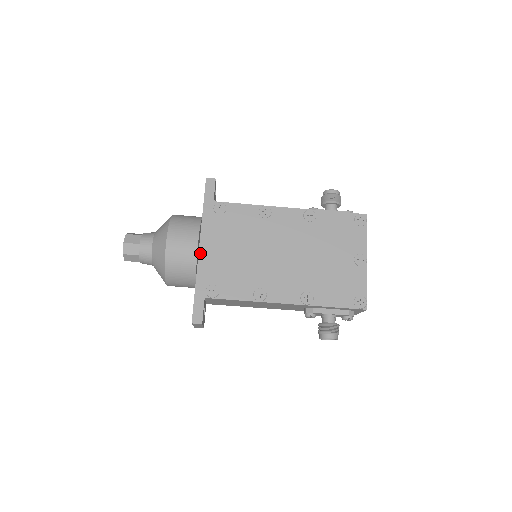
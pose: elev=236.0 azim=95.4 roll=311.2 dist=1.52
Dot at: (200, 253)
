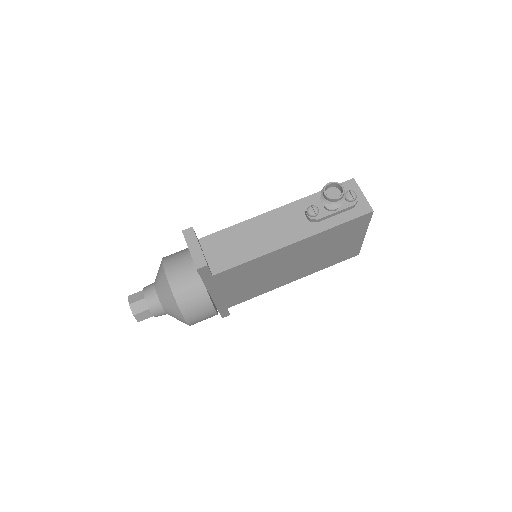
Dot at: occluded
